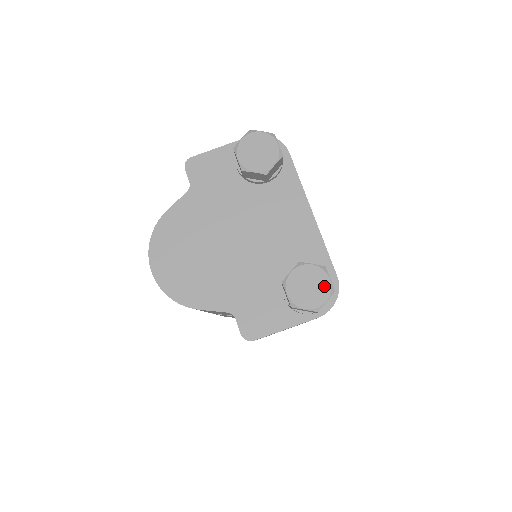
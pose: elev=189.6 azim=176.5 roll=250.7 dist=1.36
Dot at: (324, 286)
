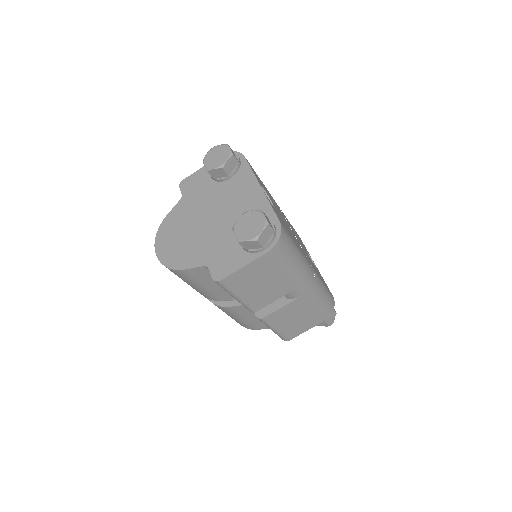
Dot at: (260, 222)
